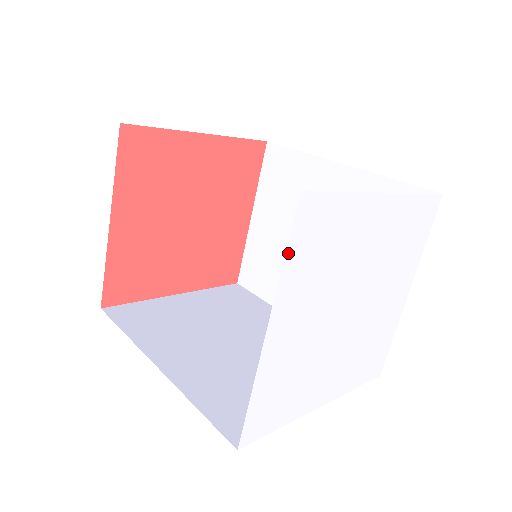
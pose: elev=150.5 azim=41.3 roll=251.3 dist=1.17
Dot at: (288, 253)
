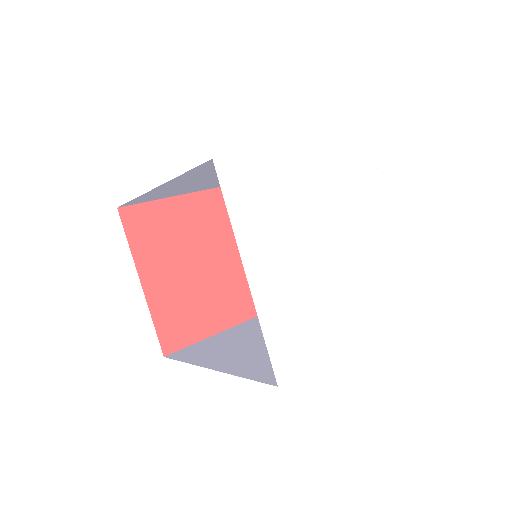
Dot at: (343, 141)
